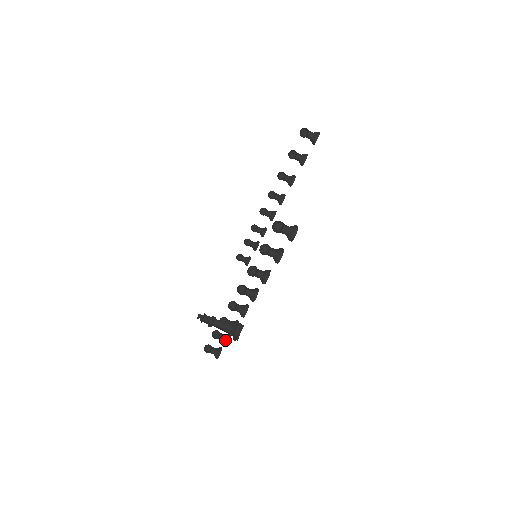
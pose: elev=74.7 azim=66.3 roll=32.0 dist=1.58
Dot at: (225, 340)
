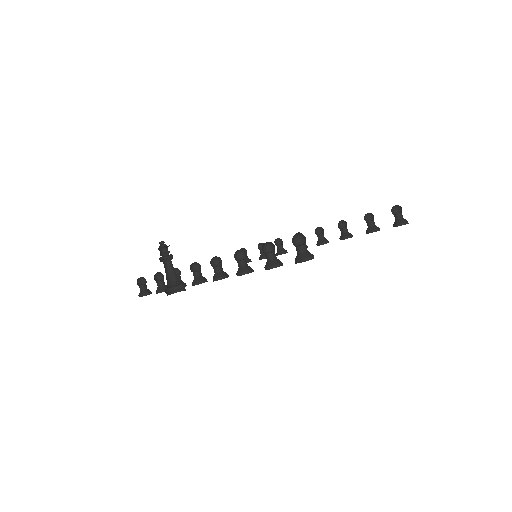
Dot at: (160, 288)
